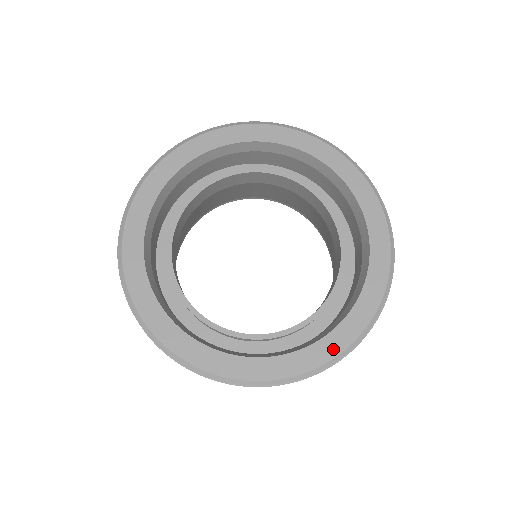
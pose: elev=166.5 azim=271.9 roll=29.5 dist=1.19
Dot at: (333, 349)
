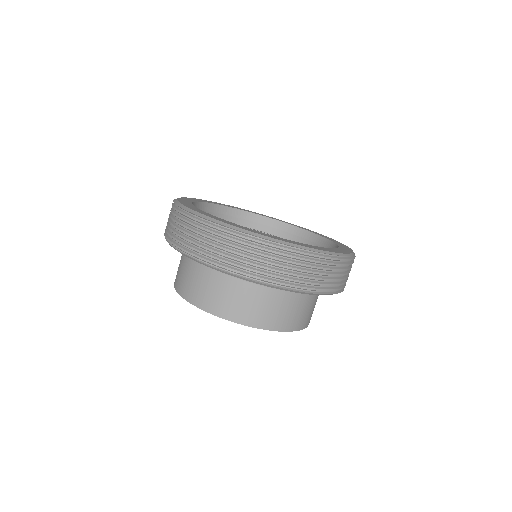
Dot at: (333, 251)
